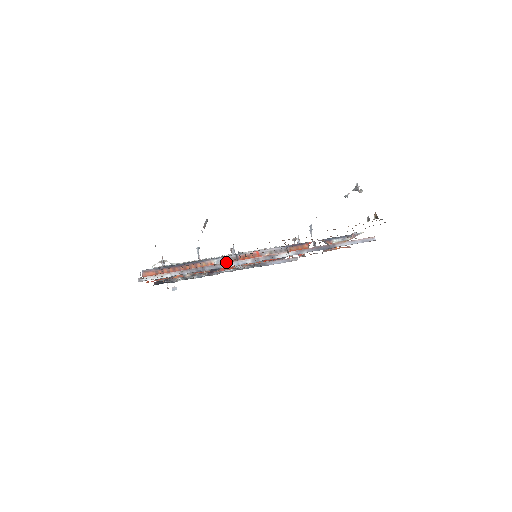
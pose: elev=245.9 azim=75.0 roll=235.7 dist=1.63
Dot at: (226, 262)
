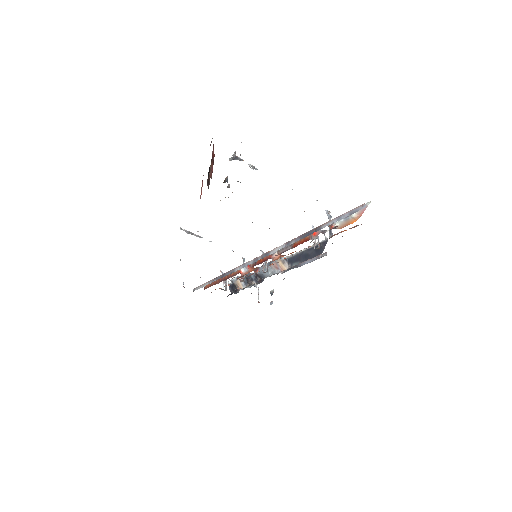
Dot at: (251, 267)
